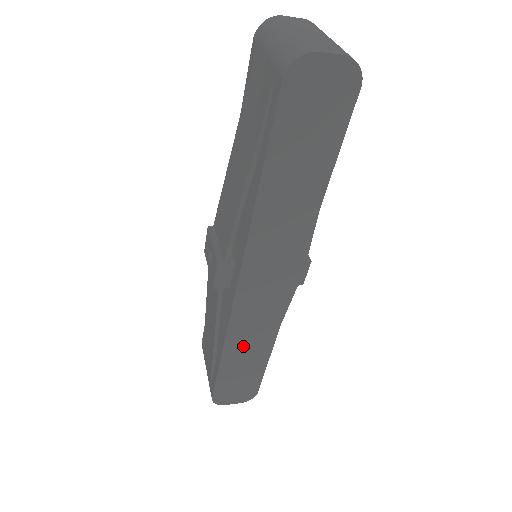
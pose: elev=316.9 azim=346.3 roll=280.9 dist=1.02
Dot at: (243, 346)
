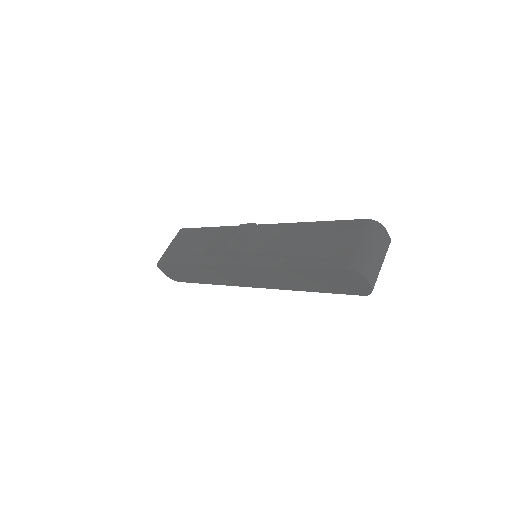
Dot at: (203, 272)
